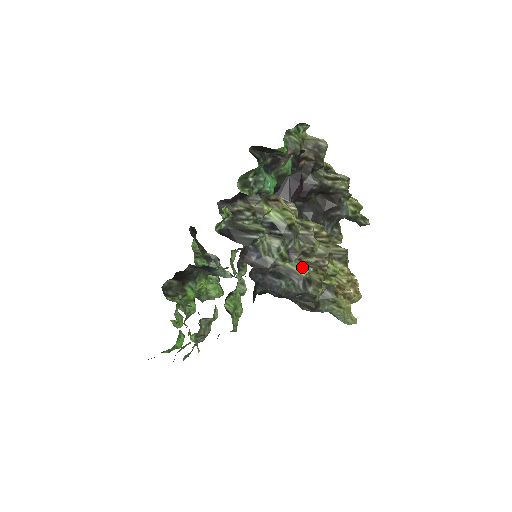
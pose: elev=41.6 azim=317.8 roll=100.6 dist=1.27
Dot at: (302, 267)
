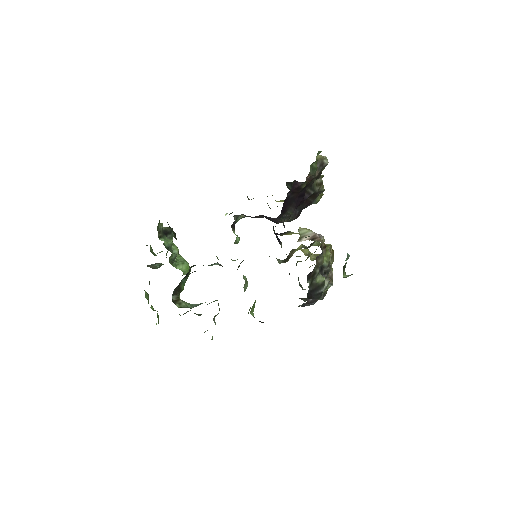
Dot at: occluded
